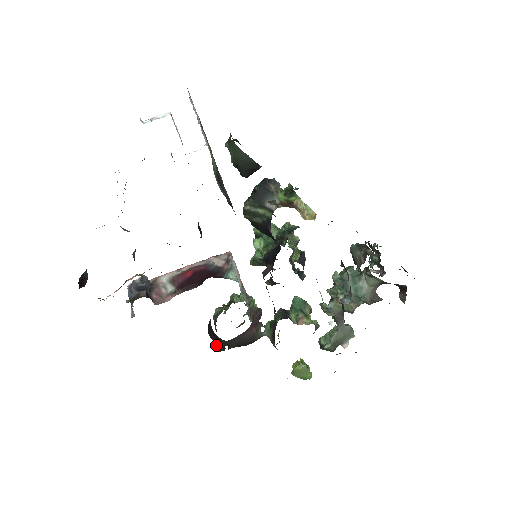
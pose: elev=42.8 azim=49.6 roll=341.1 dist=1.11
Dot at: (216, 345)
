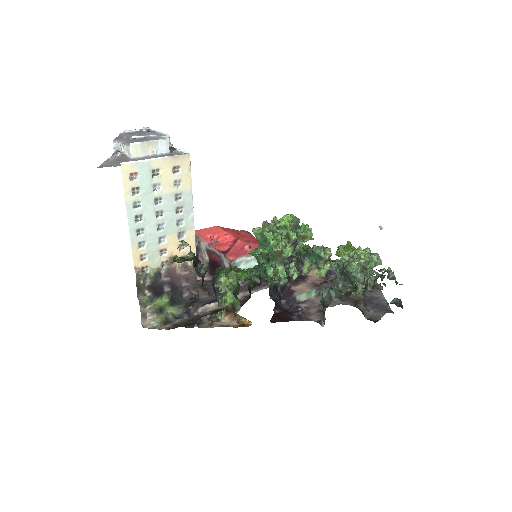
Dot at: occluded
